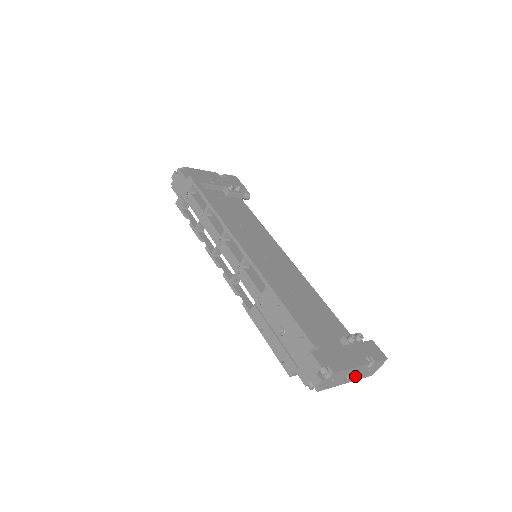
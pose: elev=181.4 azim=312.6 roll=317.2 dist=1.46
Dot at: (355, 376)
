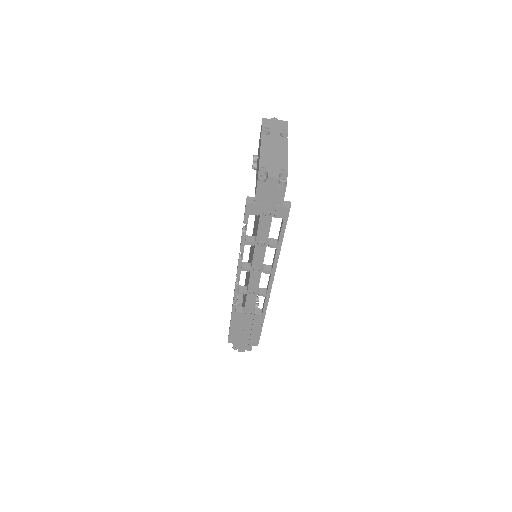
Dot at: occluded
